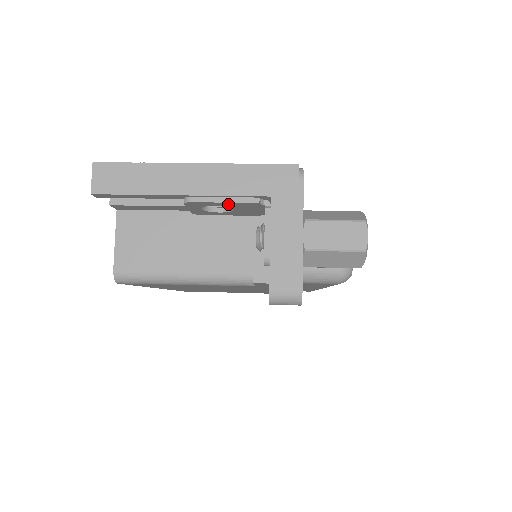
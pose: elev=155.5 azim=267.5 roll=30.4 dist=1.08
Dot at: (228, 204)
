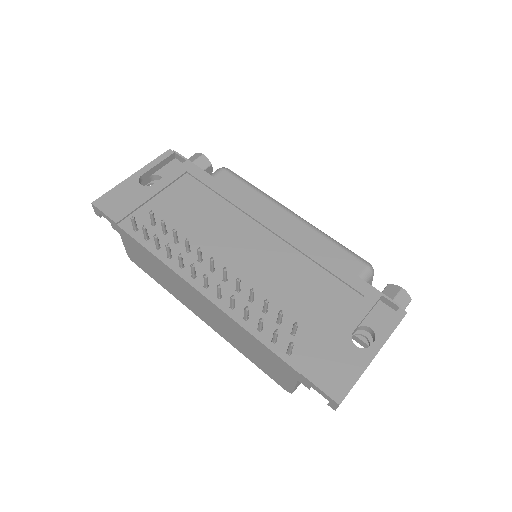
Dot at: occluded
